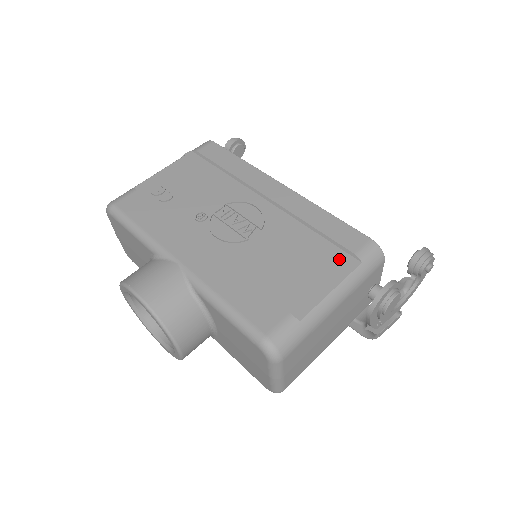
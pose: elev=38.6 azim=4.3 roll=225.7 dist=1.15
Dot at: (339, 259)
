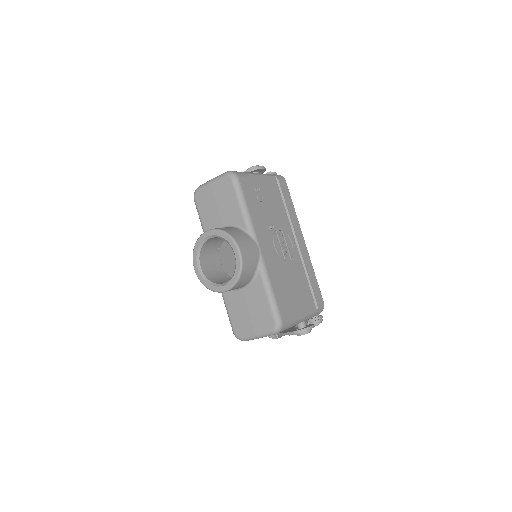
Dot at: (311, 302)
